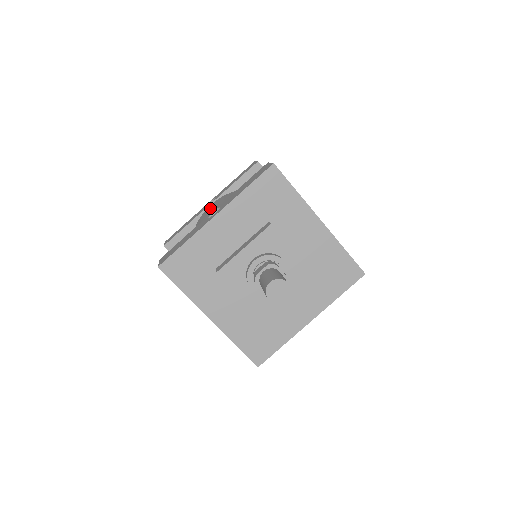
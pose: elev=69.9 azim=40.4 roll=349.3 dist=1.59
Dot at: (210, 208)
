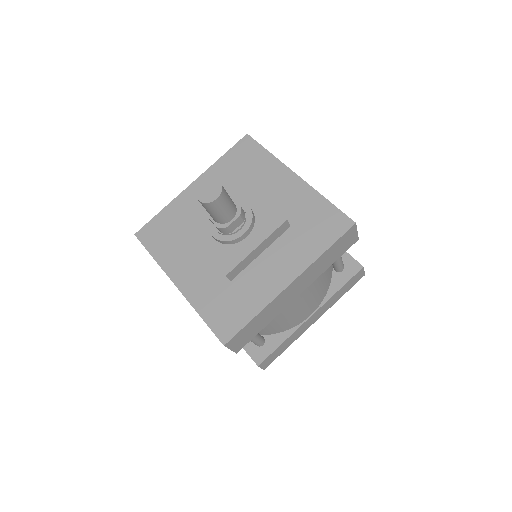
Dot at: occluded
